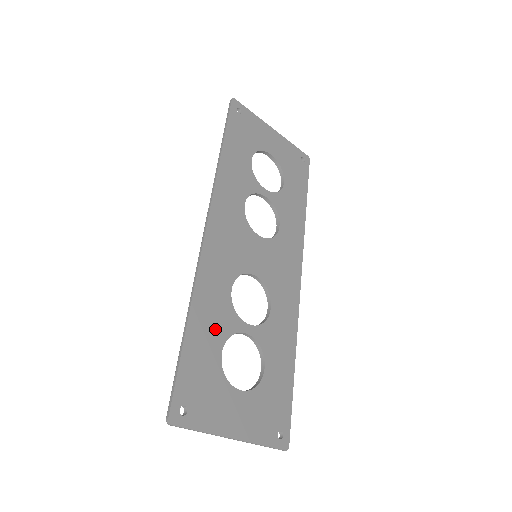
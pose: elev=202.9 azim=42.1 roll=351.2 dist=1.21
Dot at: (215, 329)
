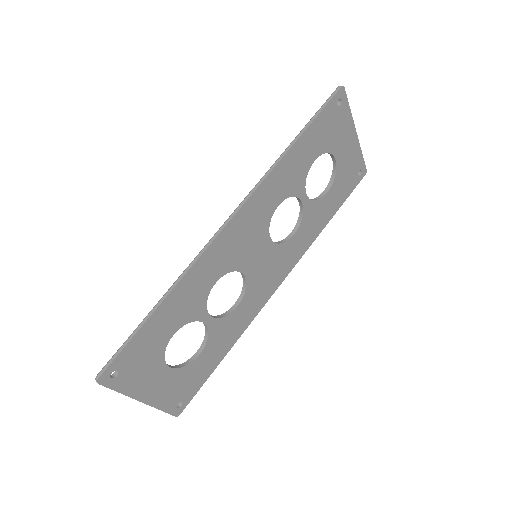
Dot at: (180, 314)
